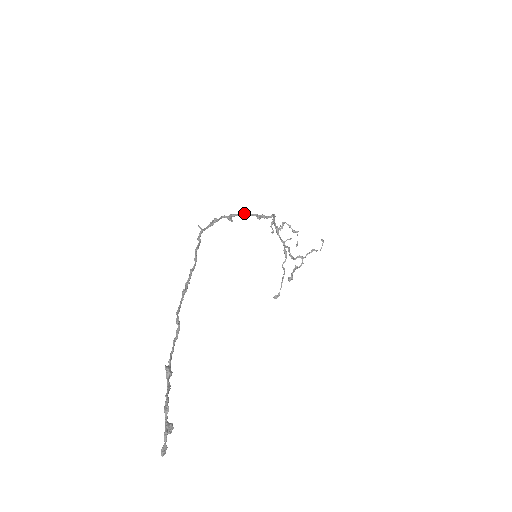
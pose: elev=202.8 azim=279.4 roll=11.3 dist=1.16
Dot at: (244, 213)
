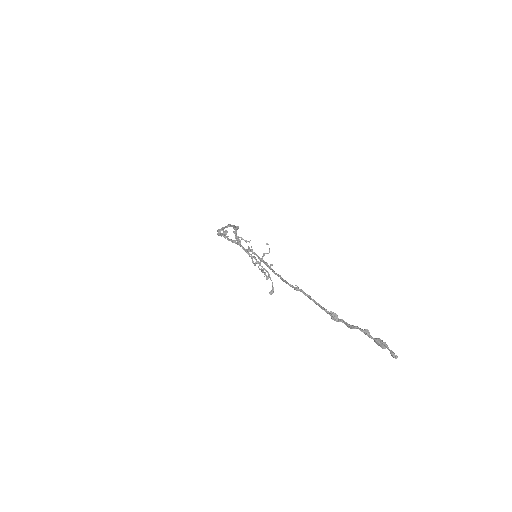
Dot at: (229, 224)
